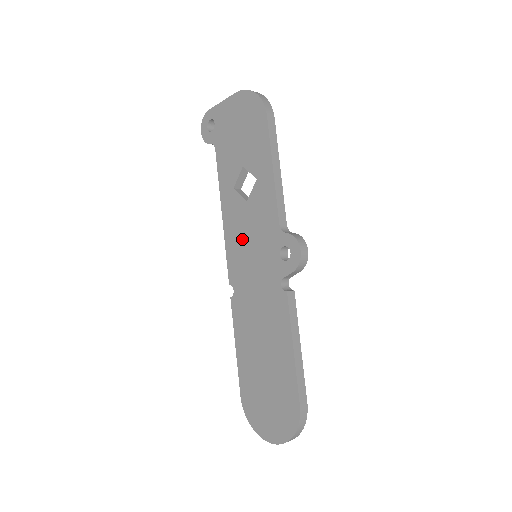
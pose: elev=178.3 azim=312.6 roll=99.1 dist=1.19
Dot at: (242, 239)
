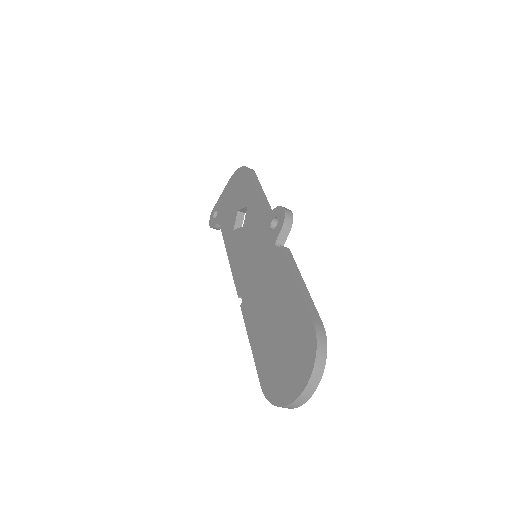
Dot at: (243, 253)
